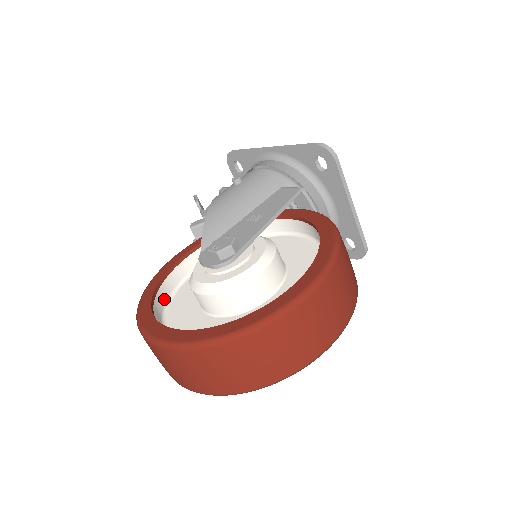
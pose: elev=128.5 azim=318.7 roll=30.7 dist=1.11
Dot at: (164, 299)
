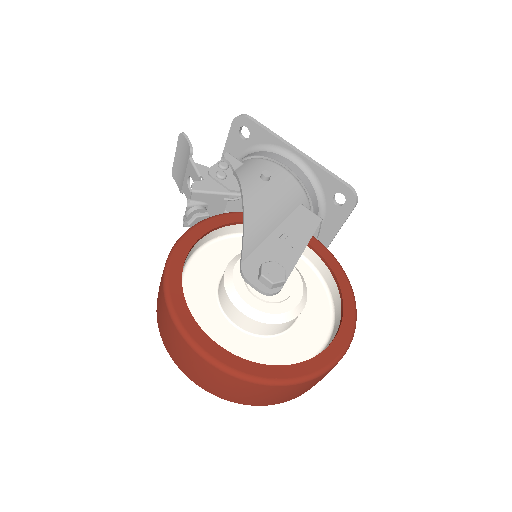
Dot at: occluded
